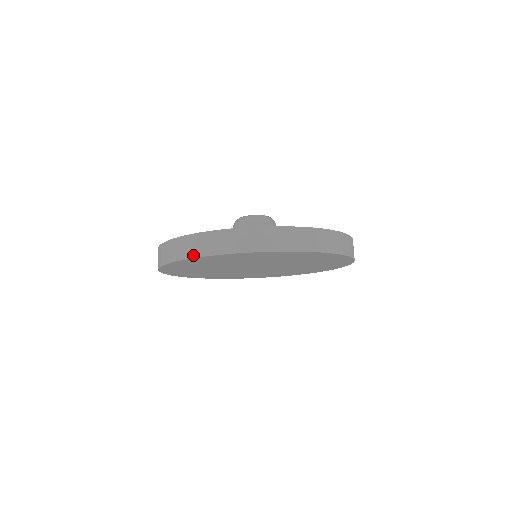
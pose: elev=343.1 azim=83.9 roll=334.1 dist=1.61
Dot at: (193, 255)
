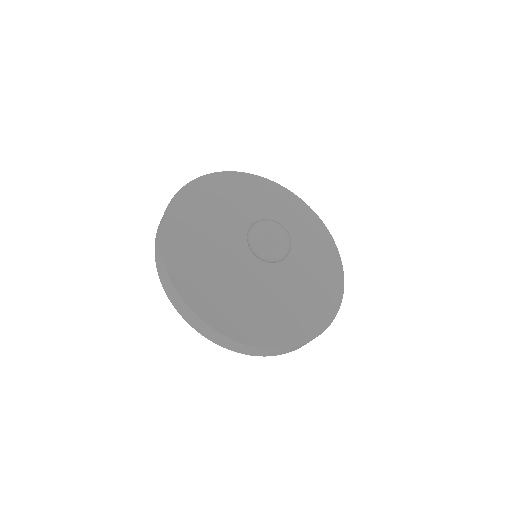
Dot at: occluded
